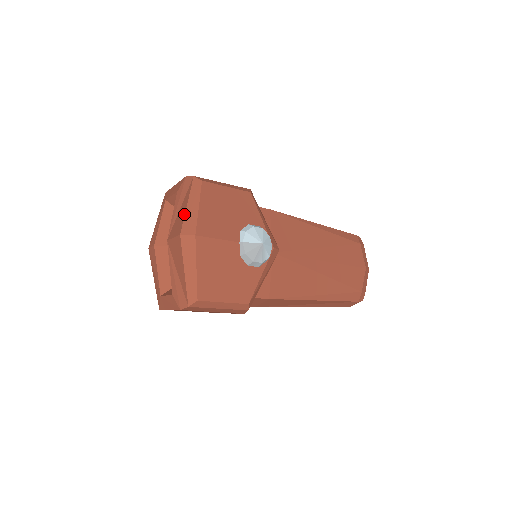
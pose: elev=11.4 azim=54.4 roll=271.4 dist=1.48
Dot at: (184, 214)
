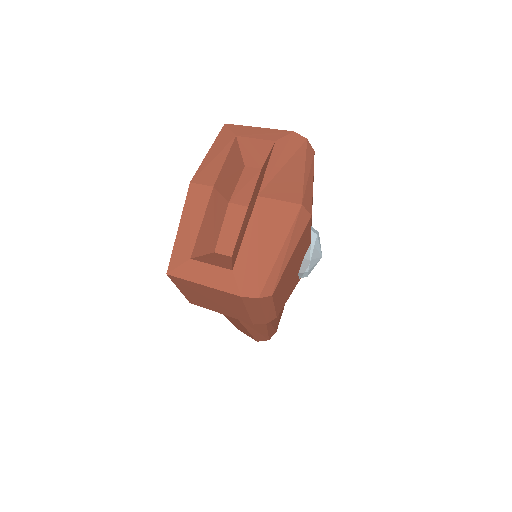
Dot at: (303, 180)
